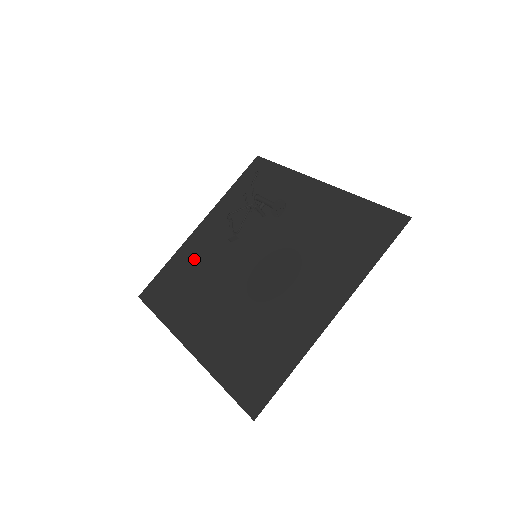
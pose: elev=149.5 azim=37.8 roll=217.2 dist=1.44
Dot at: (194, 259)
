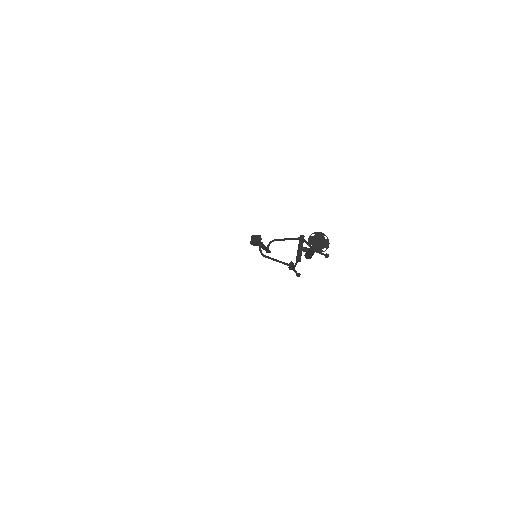
Dot at: occluded
